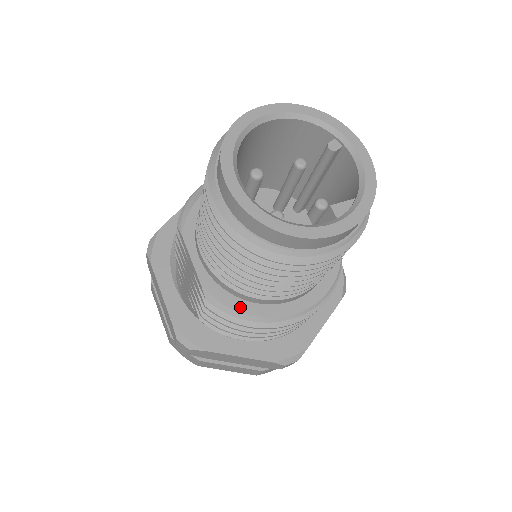
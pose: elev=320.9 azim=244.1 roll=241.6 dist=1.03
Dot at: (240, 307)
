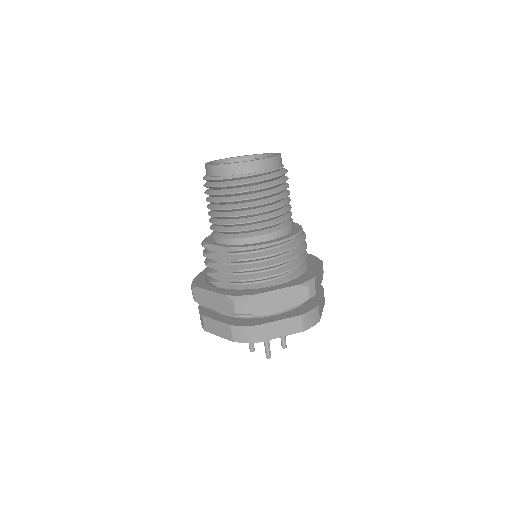
Dot at: (256, 245)
